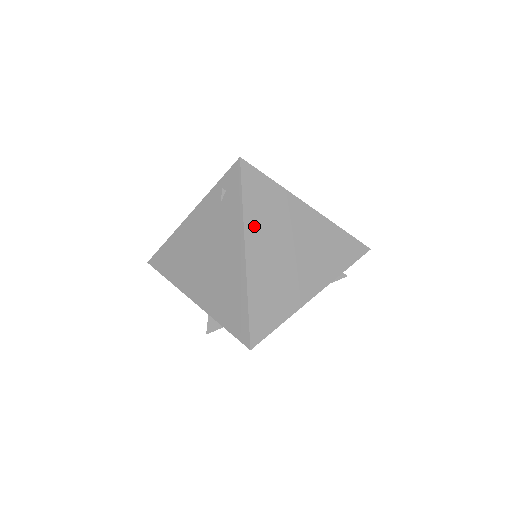
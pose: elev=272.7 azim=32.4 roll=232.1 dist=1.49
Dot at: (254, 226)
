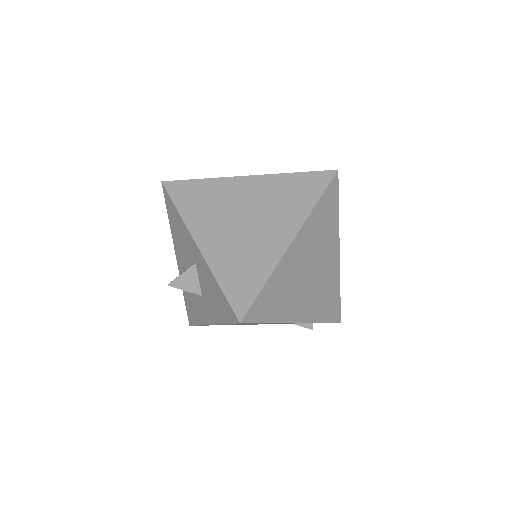
Dot at: (310, 227)
